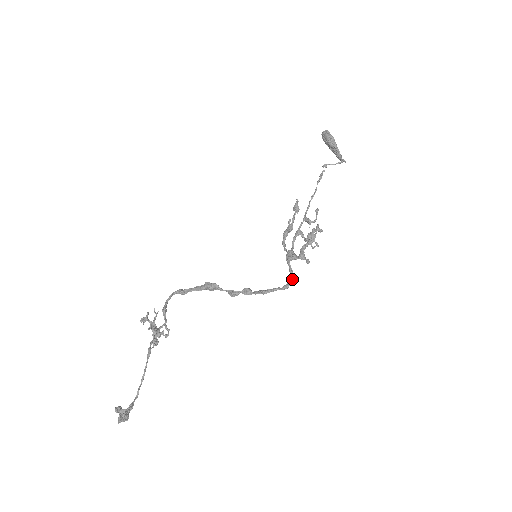
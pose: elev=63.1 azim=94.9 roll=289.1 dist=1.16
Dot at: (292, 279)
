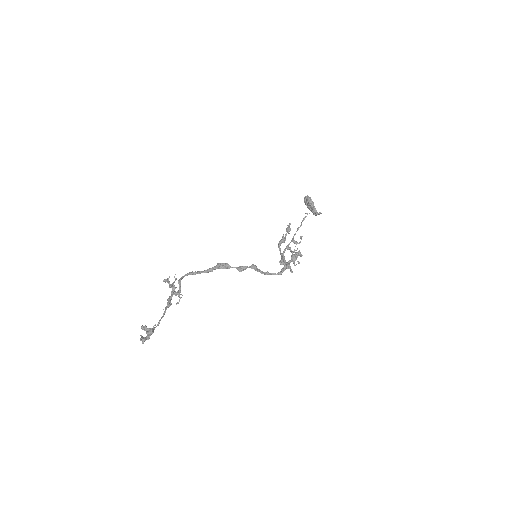
Dot at: (285, 268)
